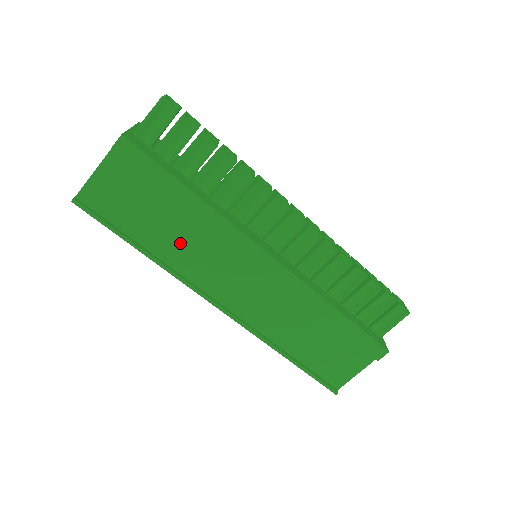
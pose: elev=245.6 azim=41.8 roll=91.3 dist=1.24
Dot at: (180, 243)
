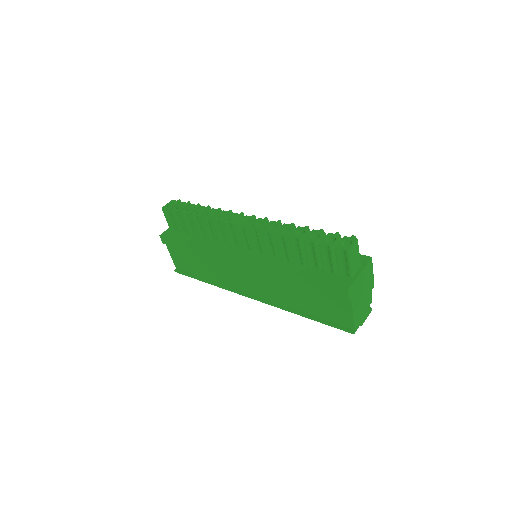
Dot at: (213, 271)
